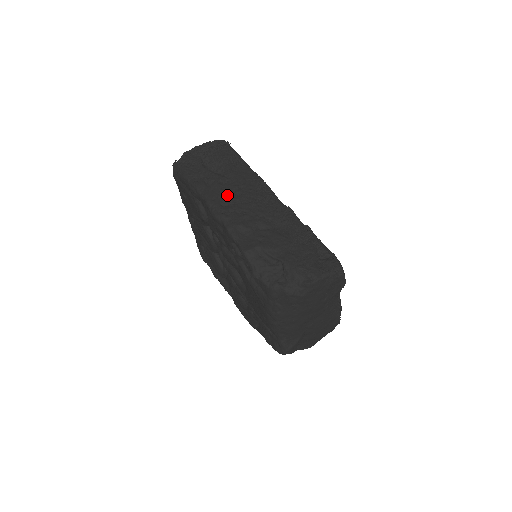
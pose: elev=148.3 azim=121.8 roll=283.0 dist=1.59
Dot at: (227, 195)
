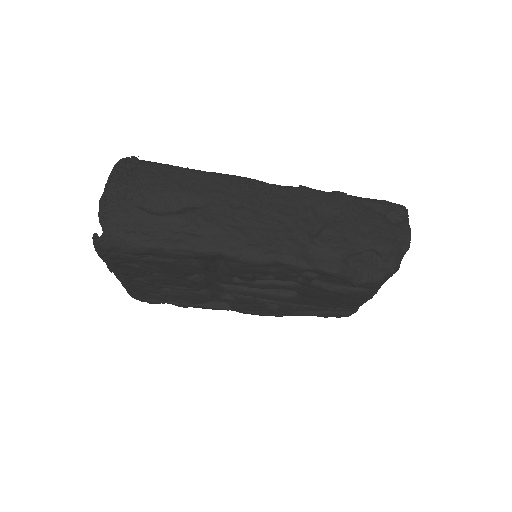
Dot at: (238, 227)
